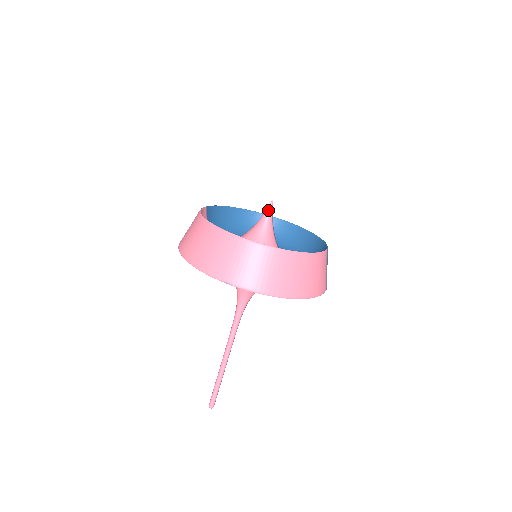
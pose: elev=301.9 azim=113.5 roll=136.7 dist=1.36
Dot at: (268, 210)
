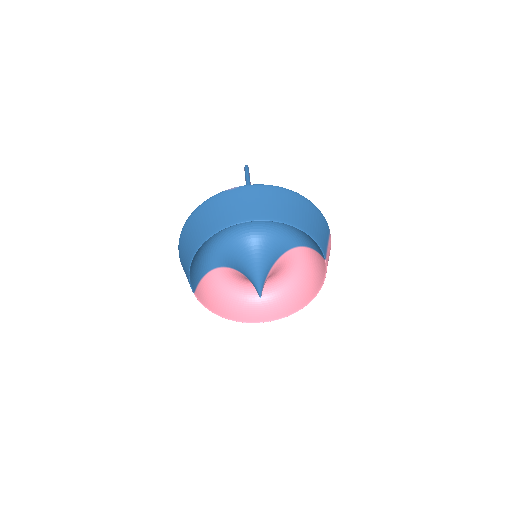
Dot at: occluded
